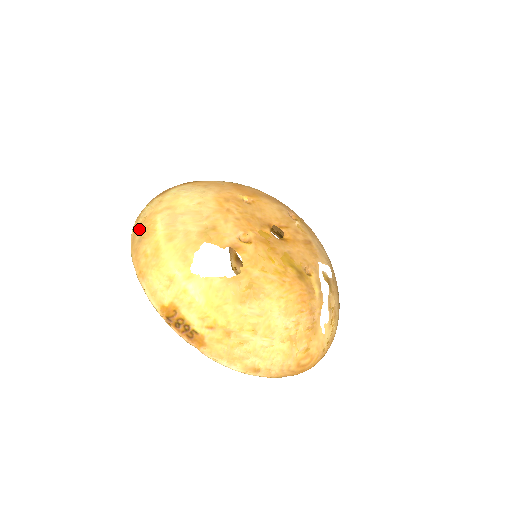
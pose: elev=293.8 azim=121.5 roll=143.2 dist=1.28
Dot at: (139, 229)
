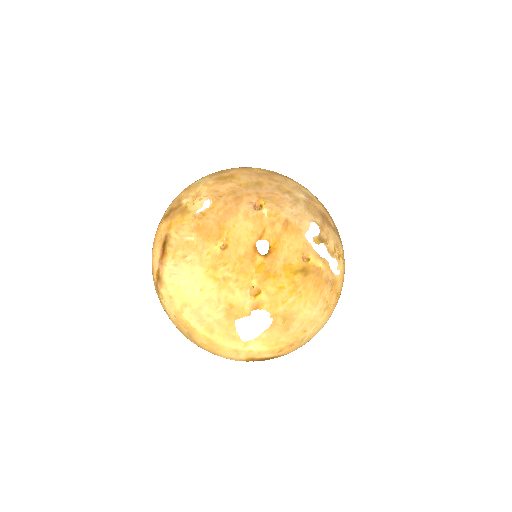
Dot at: (180, 327)
